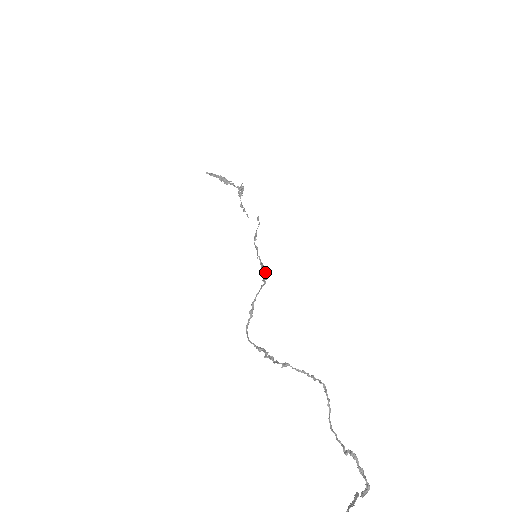
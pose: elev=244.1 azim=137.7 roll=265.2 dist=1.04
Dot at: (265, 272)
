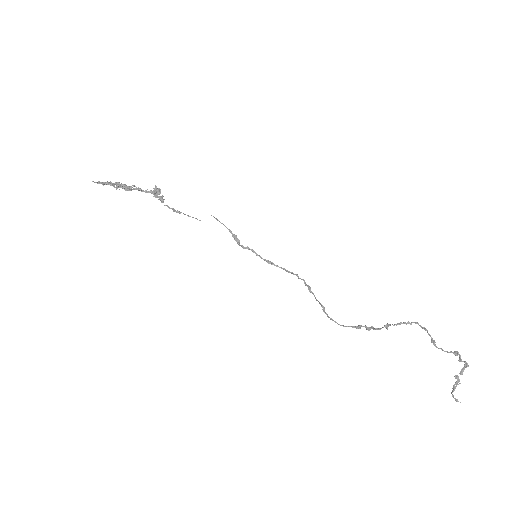
Dot at: (279, 267)
